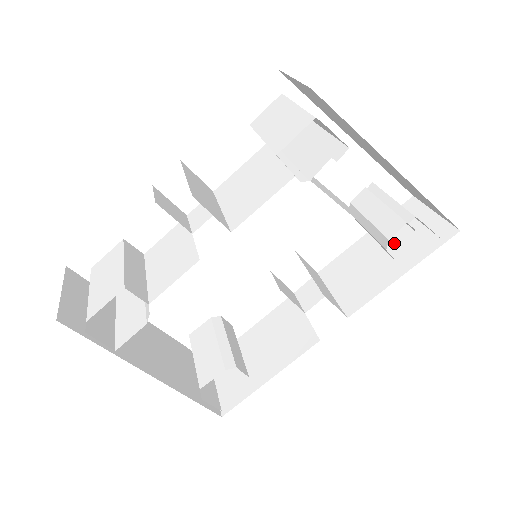
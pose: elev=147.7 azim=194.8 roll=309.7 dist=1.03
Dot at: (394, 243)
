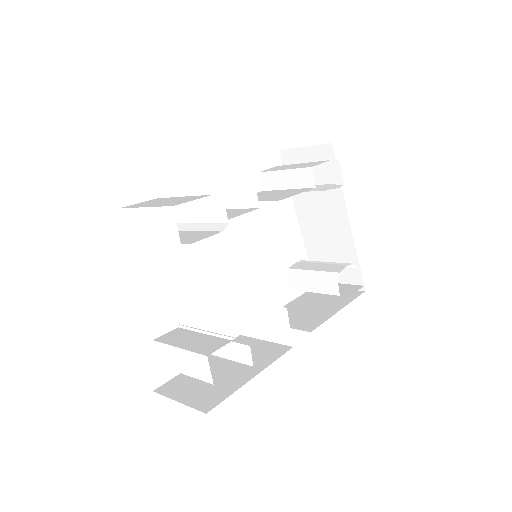
Dot at: occluded
